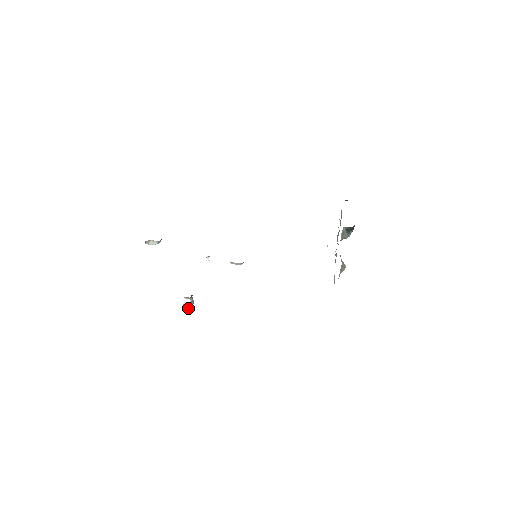
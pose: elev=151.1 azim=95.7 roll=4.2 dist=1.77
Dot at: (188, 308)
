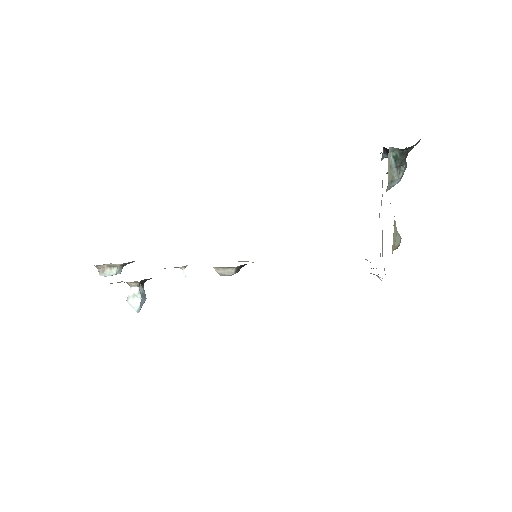
Dot at: (135, 308)
